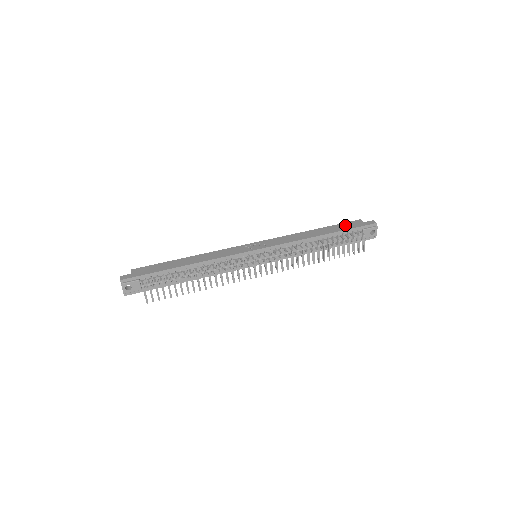
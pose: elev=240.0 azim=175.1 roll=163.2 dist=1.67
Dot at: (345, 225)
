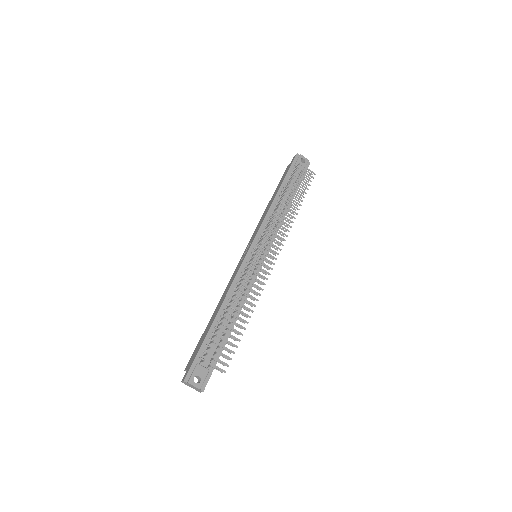
Dot at: (282, 178)
